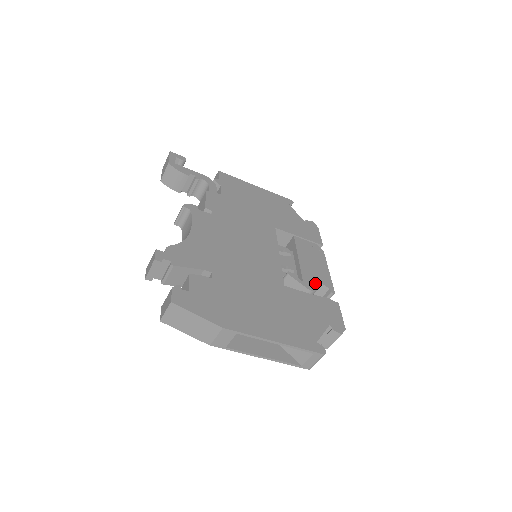
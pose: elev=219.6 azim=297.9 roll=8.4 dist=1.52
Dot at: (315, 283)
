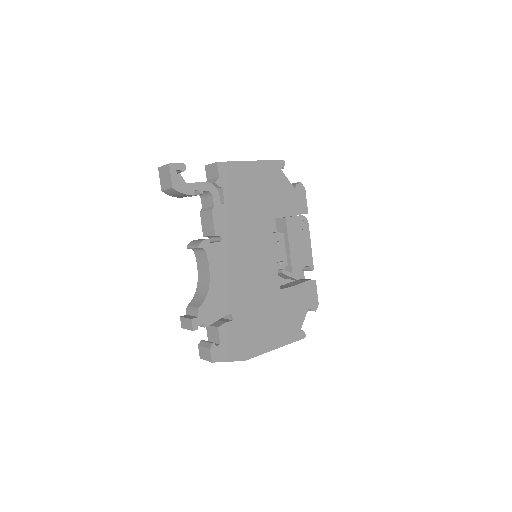
Dot at: (301, 269)
